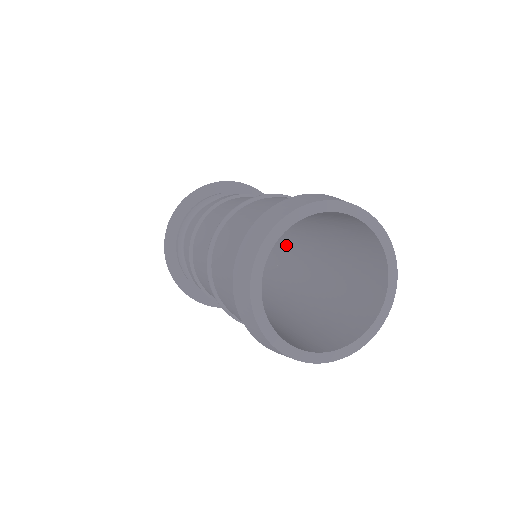
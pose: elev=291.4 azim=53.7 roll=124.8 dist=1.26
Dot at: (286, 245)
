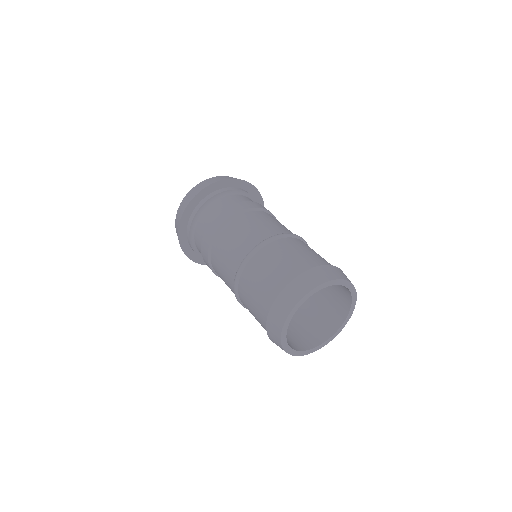
Dot at: occluded
